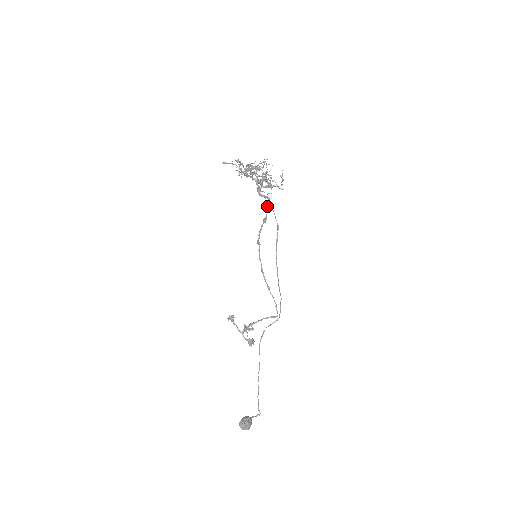
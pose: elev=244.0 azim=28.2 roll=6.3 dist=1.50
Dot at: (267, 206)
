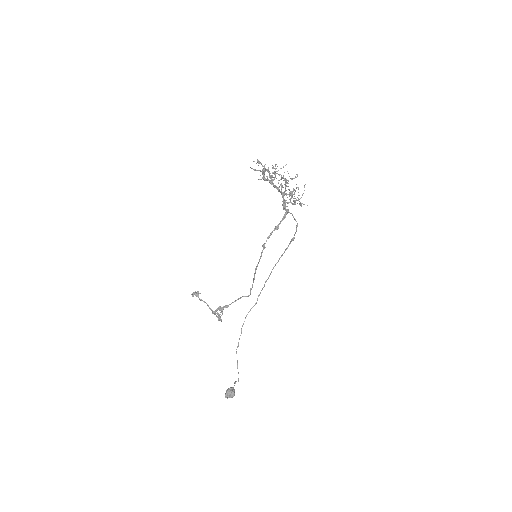
Dot at: (283, 216)
